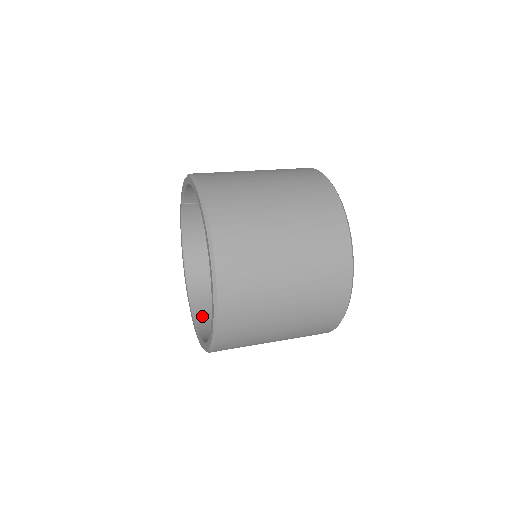
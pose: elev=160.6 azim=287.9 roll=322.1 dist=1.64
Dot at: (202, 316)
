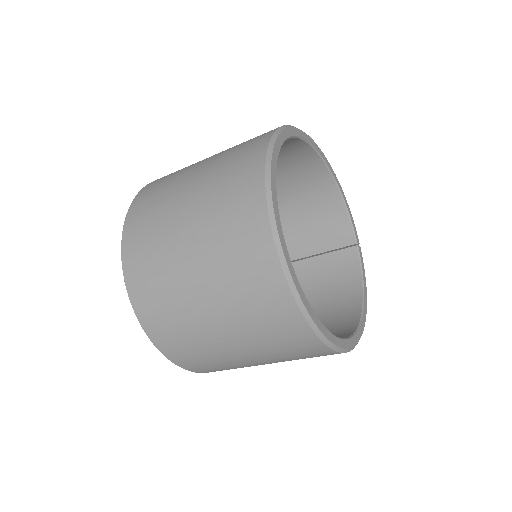
Dot at: occluded
